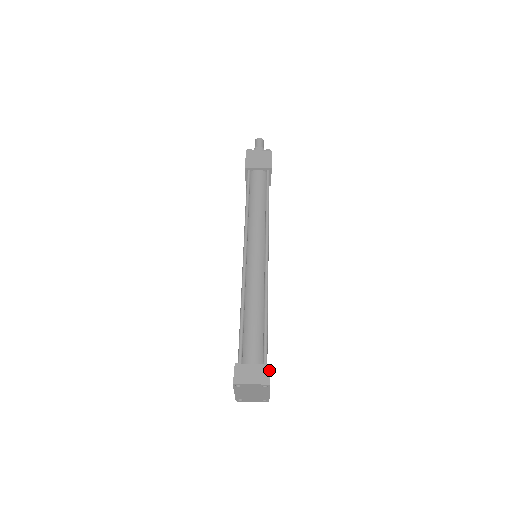
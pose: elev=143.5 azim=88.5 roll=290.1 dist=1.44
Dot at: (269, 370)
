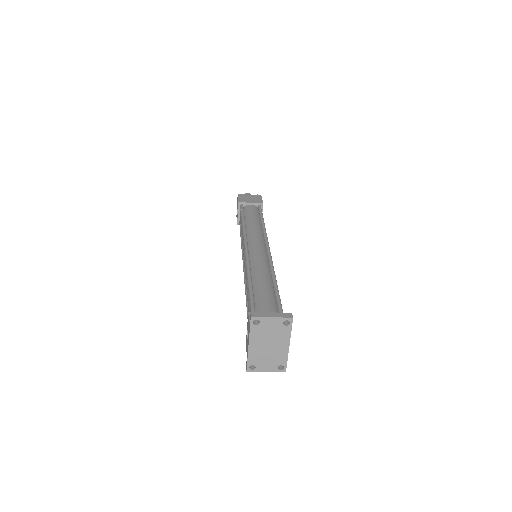
Dot at: occluded
